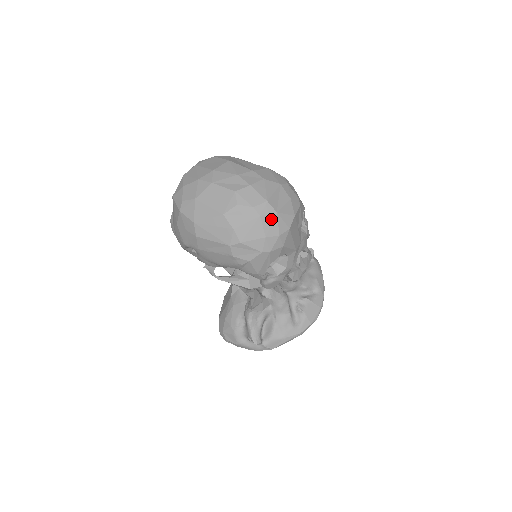
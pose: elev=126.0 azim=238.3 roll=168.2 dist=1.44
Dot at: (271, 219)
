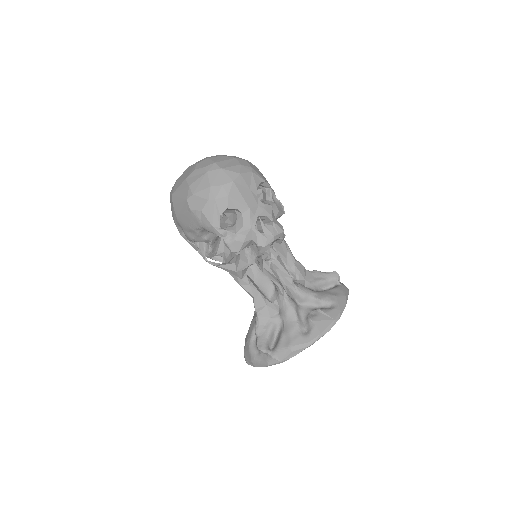
Dot at: (216, 173)
